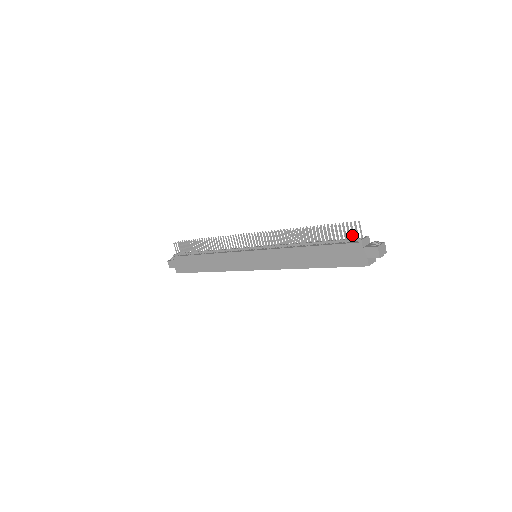
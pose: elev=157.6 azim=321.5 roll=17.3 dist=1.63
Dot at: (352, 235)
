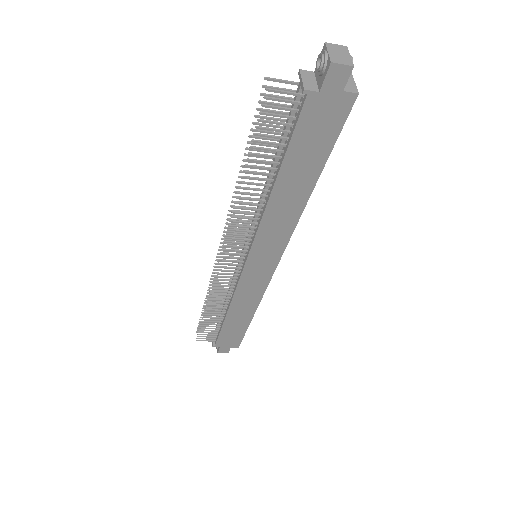
Dot at: occluded
